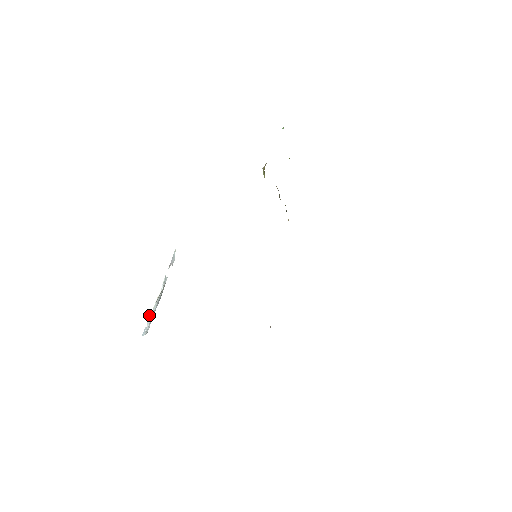
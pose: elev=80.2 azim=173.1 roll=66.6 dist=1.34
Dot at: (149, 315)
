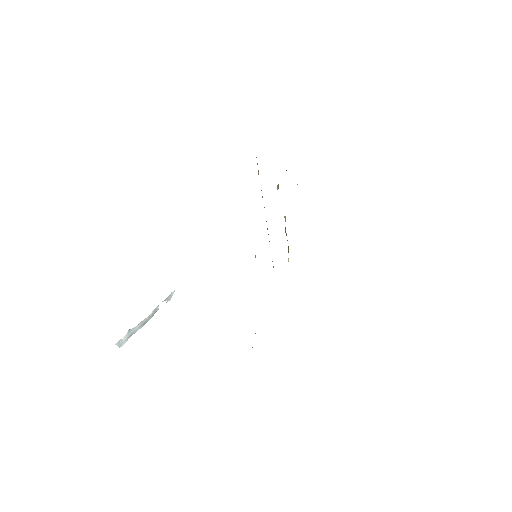
Dot at: (129, 330)
